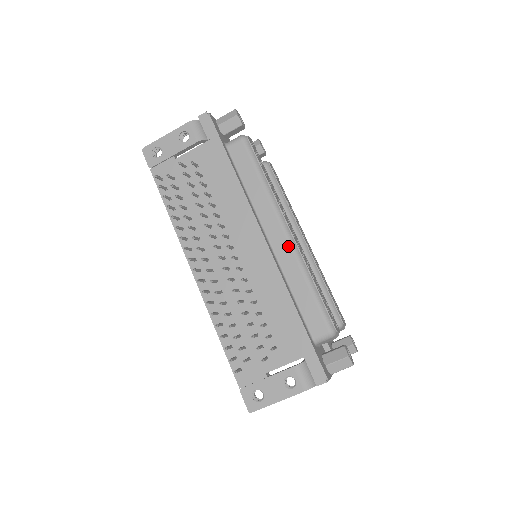
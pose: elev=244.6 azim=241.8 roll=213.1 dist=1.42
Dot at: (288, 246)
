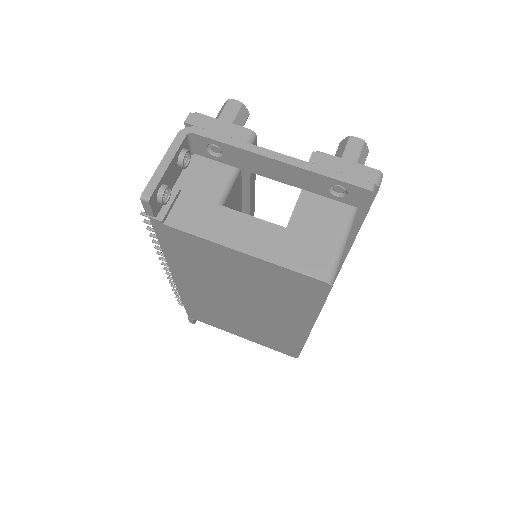
Dot at: occluded
